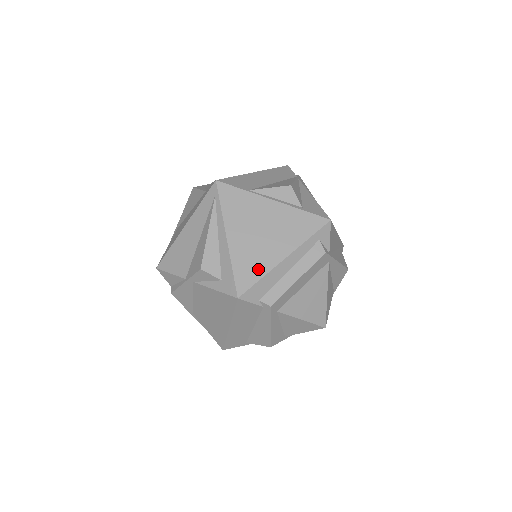
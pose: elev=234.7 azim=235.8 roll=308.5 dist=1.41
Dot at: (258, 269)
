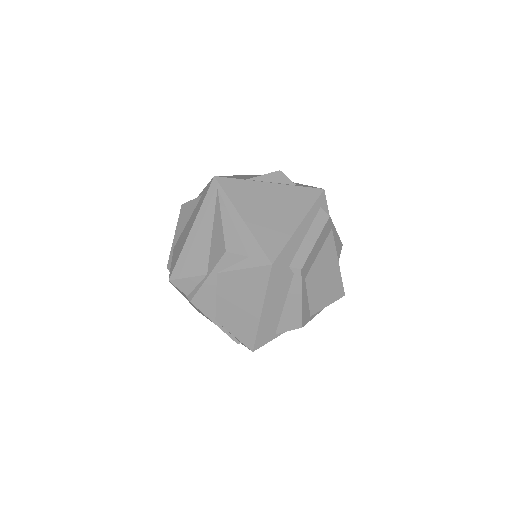
Dot at: (280, 237)
